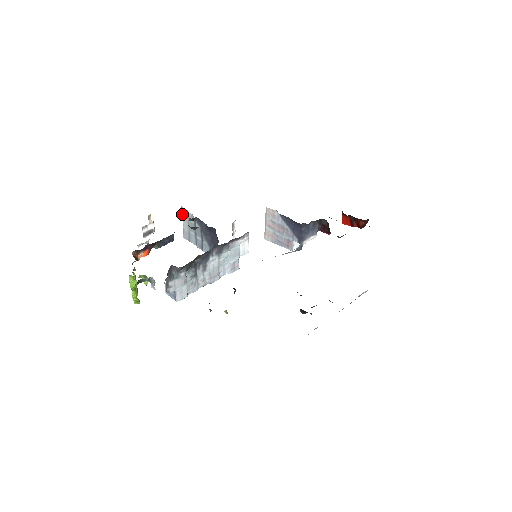
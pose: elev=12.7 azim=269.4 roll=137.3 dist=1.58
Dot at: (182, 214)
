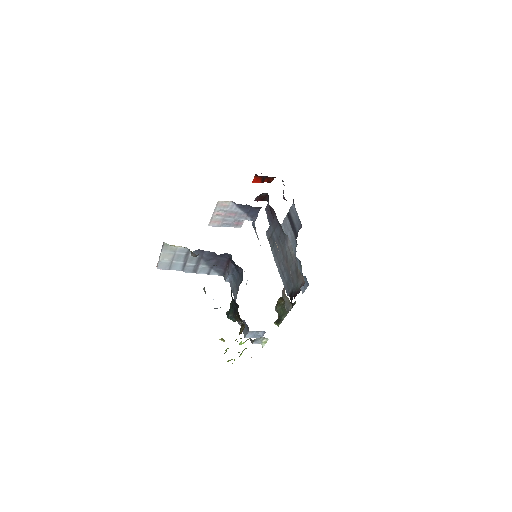
Dot at: (163, 250)
